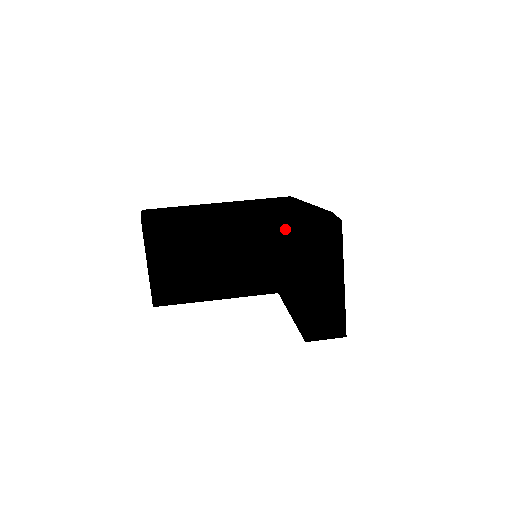
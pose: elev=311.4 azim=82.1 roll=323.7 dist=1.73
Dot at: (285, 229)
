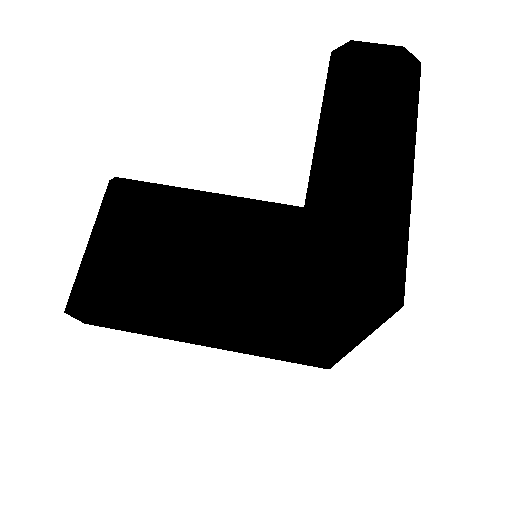
Dot at: occluded
